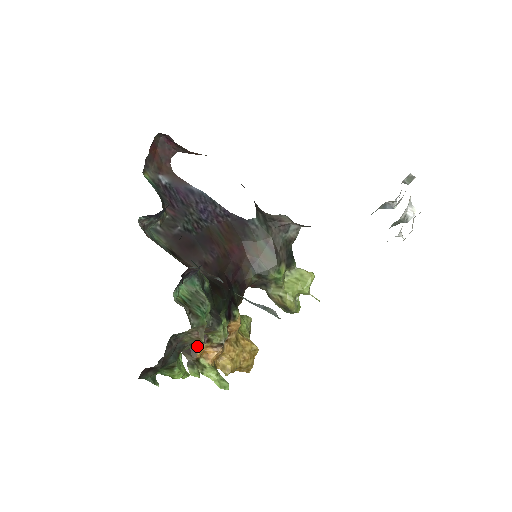
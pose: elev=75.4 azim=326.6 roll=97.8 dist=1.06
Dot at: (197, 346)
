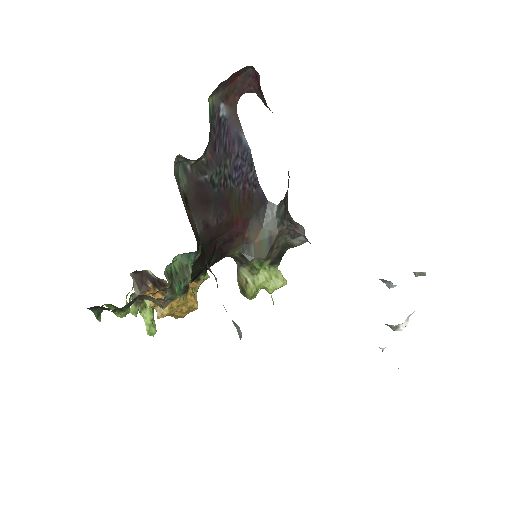
Dot at: (151, 287)
